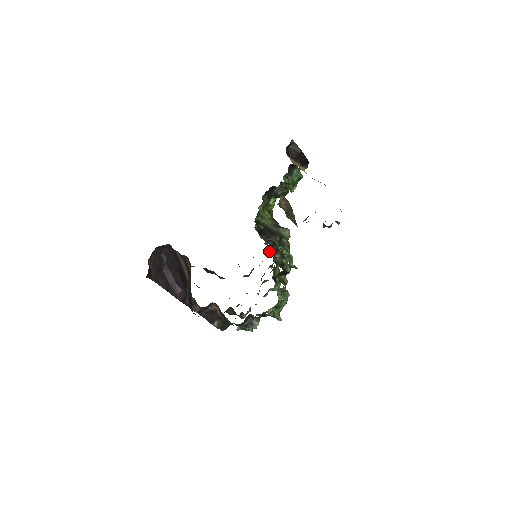
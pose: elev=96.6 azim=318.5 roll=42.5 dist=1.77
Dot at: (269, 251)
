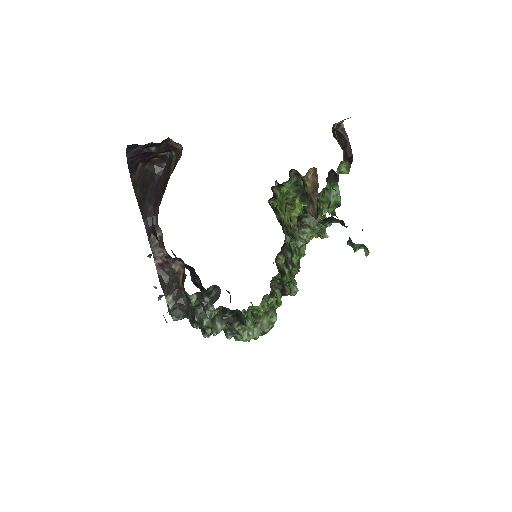
Dot at: occluded
